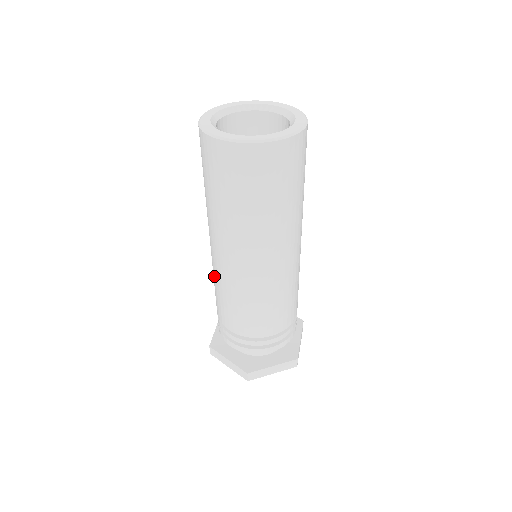
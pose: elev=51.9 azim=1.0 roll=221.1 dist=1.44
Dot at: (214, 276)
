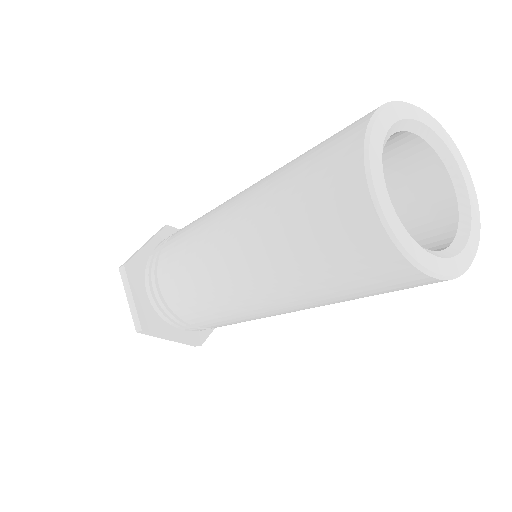
Dot at: (211, 302)
